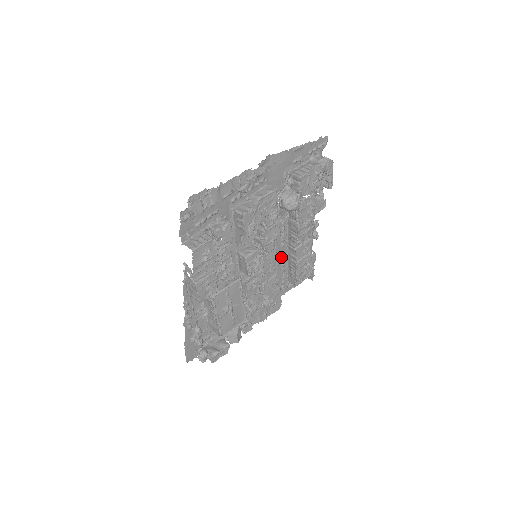
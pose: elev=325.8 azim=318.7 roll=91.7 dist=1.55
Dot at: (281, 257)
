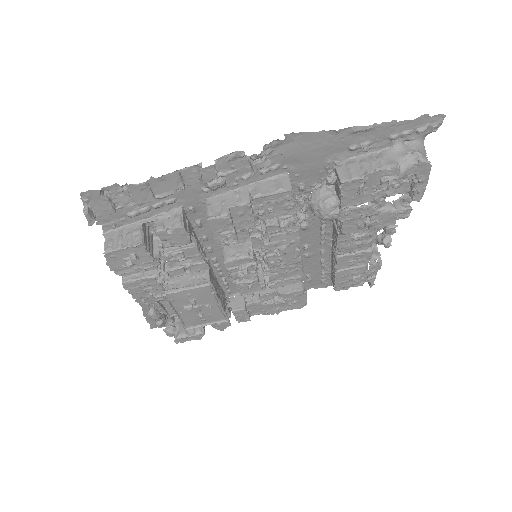
Dot at: (320, 253)
